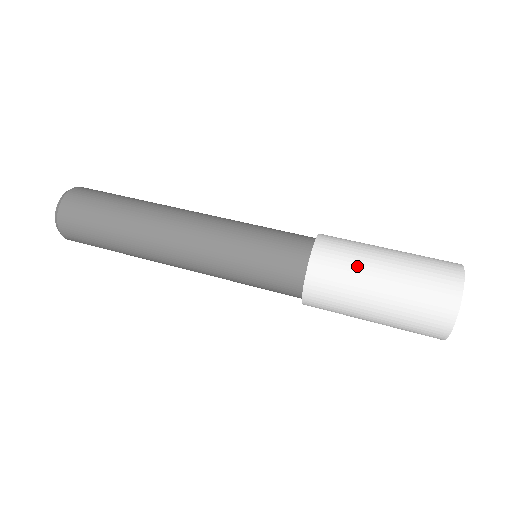
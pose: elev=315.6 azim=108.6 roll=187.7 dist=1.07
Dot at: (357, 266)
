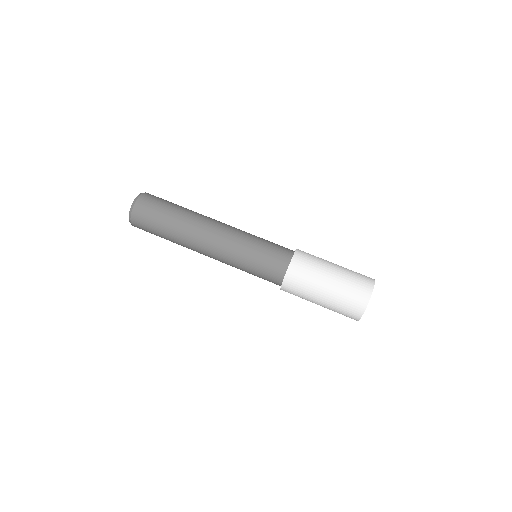
Dot at: (309, 289)
